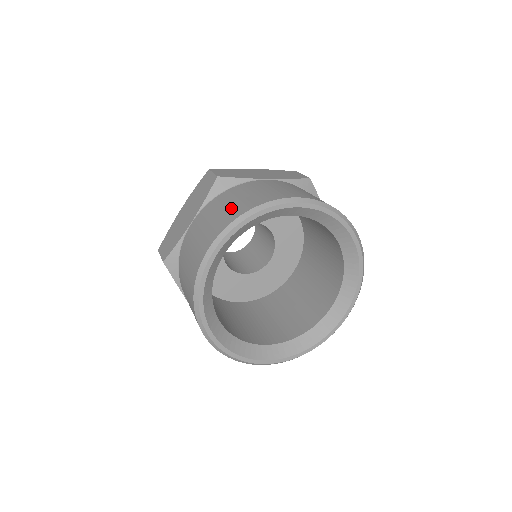
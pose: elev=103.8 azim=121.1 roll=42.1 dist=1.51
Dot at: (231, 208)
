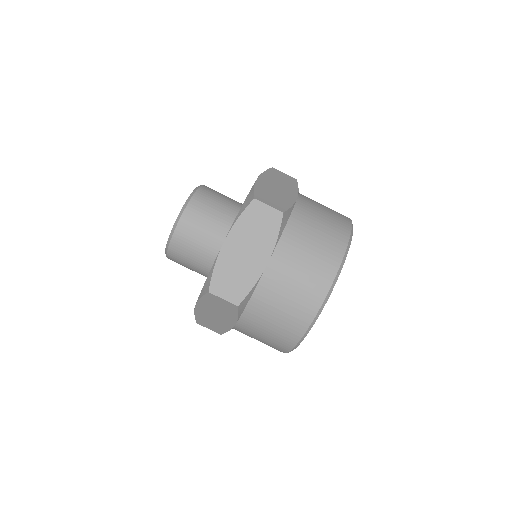
Dot at: (283, 326)
